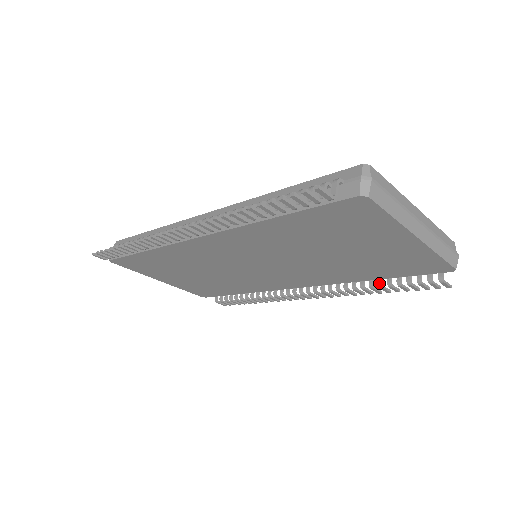
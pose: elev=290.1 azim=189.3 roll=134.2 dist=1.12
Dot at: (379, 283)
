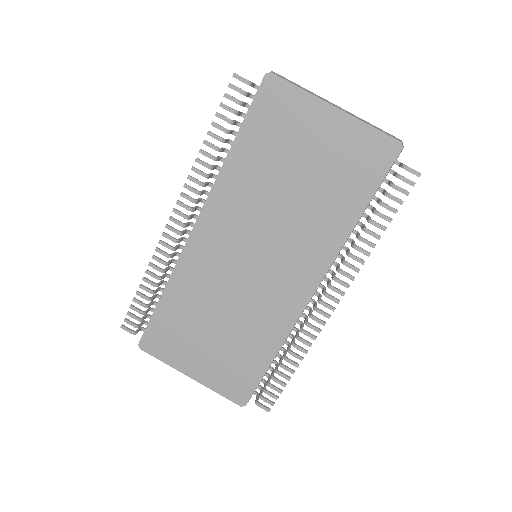
Dot at: (367, 219)
